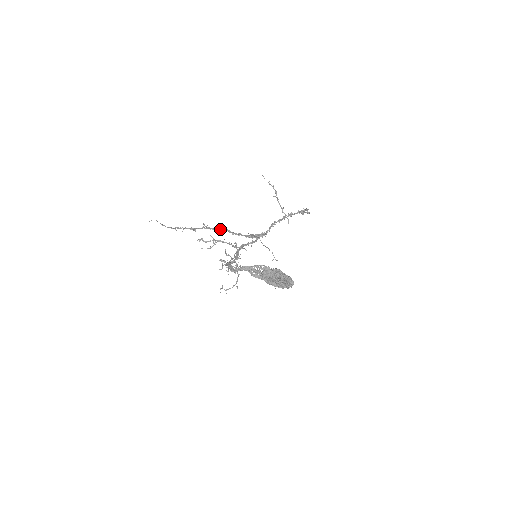
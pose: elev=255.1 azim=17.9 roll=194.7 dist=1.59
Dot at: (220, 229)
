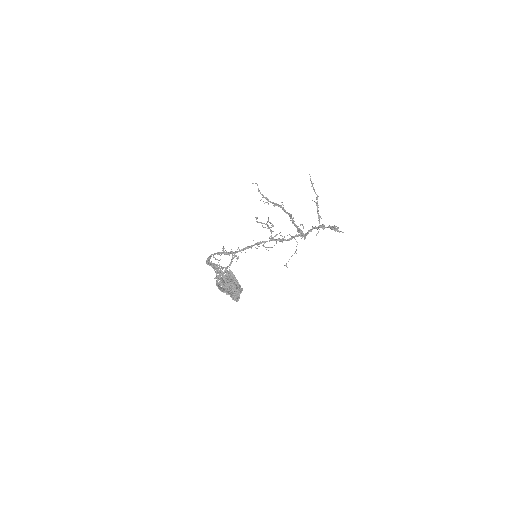
Dot at: (288, 213)
